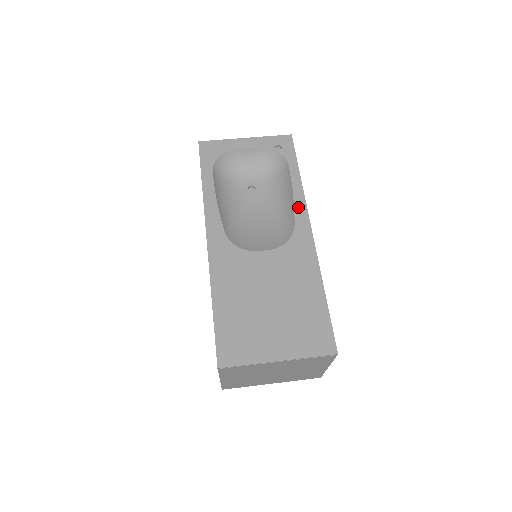
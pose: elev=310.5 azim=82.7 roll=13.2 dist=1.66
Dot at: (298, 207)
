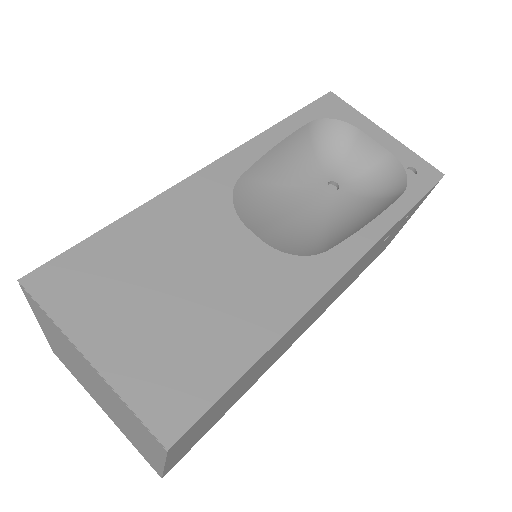
Dot at: (358, 239)
